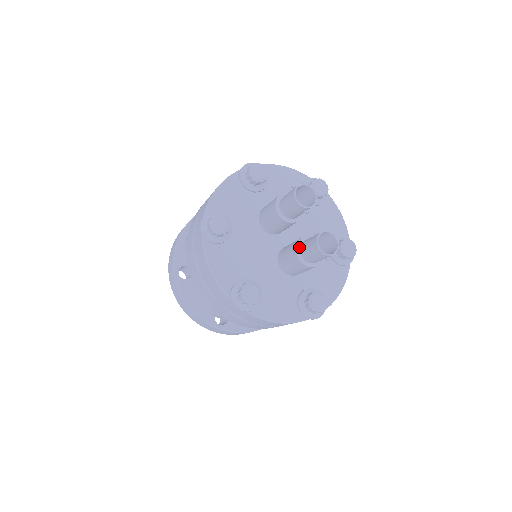
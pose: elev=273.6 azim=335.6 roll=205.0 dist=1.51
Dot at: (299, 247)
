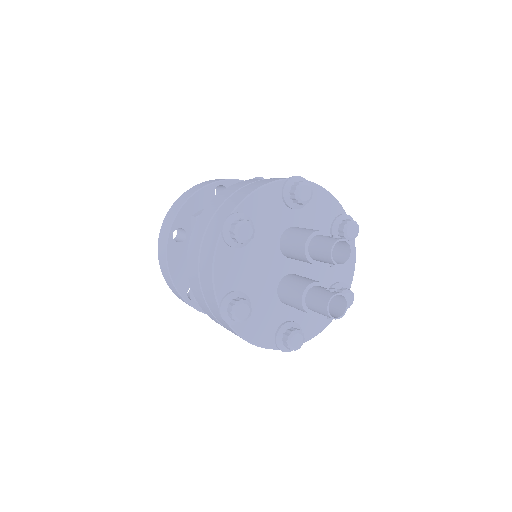
Dot at: (307, 290)
